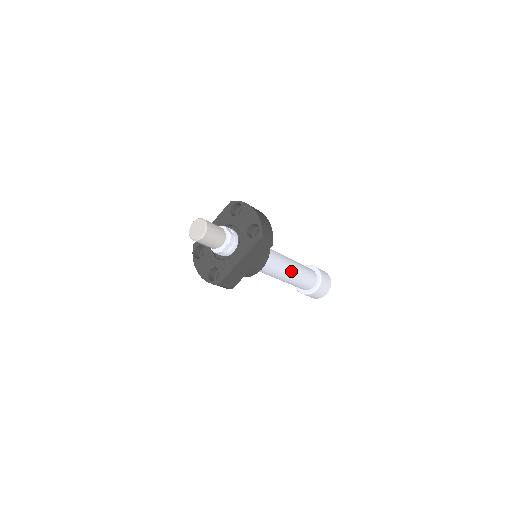
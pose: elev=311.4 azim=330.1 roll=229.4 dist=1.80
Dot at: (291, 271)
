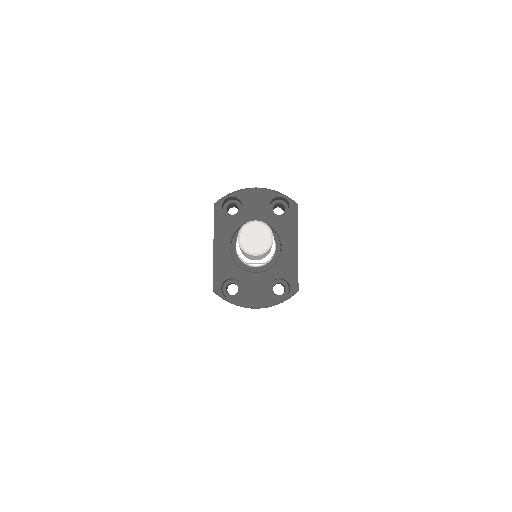
Dot at: occluded
